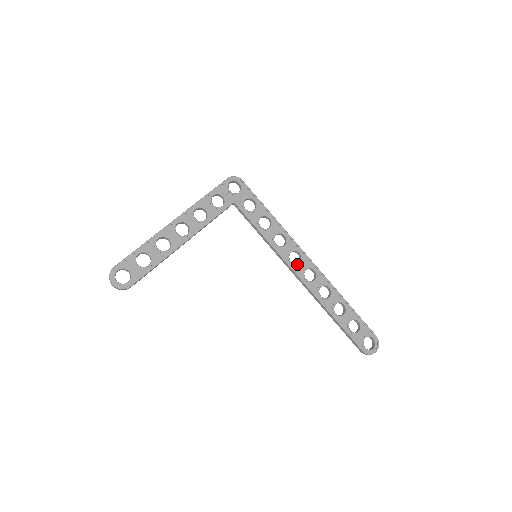
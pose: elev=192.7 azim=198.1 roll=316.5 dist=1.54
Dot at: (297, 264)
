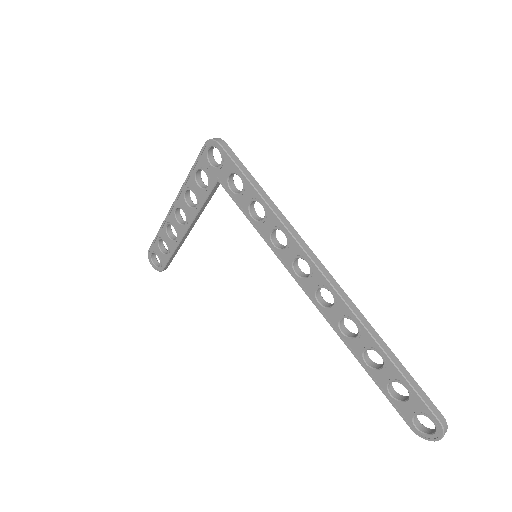
Dot at: (304, 278)
